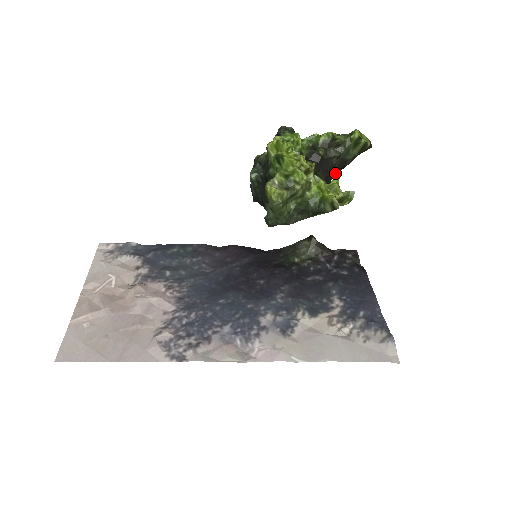
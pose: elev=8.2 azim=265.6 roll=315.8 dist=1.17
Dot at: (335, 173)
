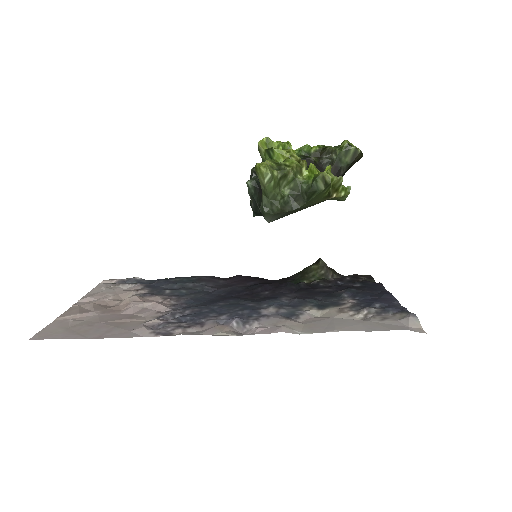
Dot at: occluded
